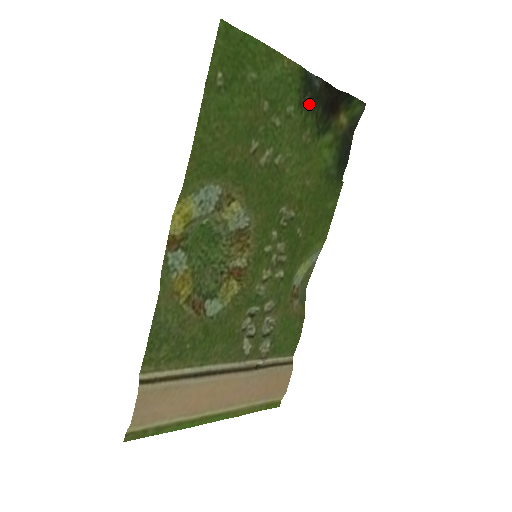
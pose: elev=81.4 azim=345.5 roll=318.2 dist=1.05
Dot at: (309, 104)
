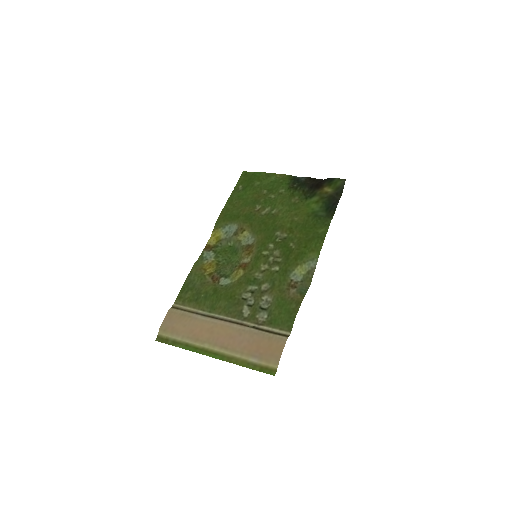
Dot at: (297, 187)
